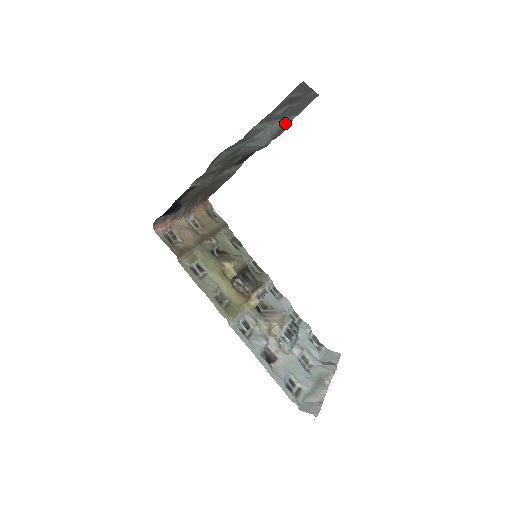
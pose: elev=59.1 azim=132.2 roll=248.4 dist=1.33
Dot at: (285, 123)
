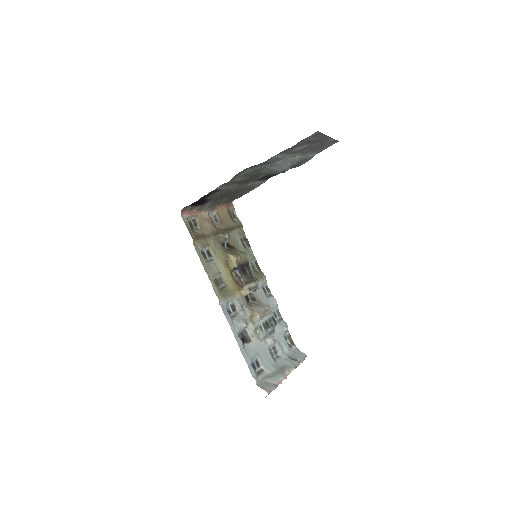
Dot at: (306, 157)
